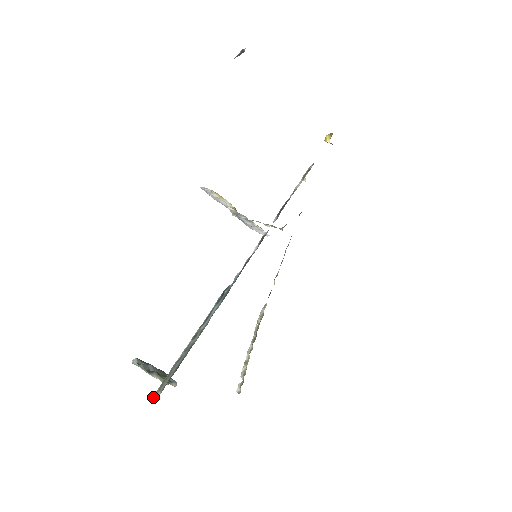
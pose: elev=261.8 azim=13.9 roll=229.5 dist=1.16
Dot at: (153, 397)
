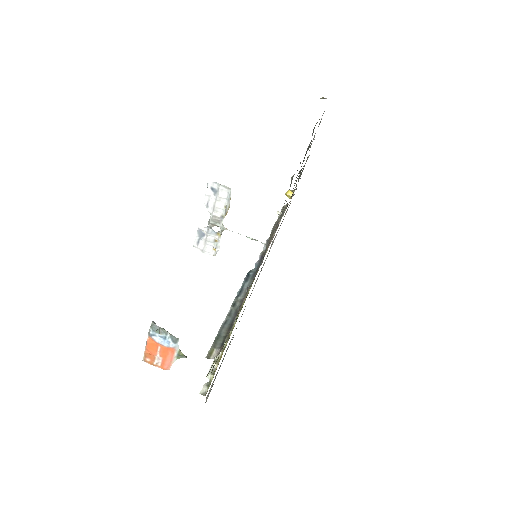
Dot at: (209, 354)
